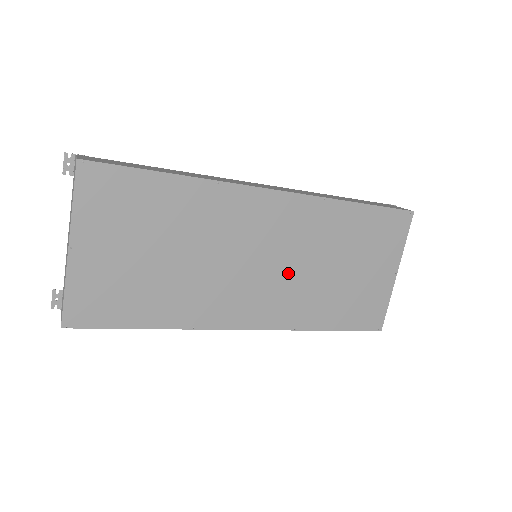
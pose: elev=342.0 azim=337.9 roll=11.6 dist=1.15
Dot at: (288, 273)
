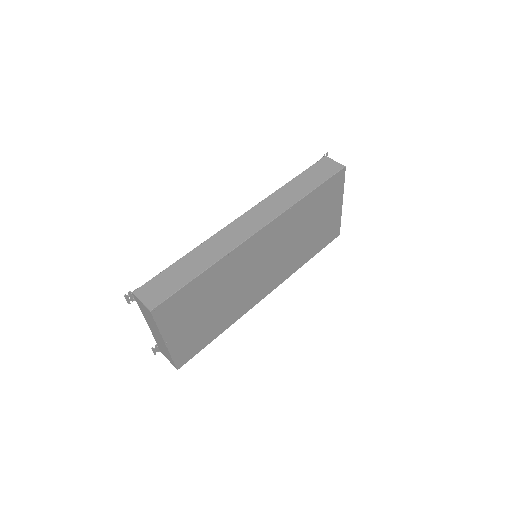
Dot at: (281, 256)
